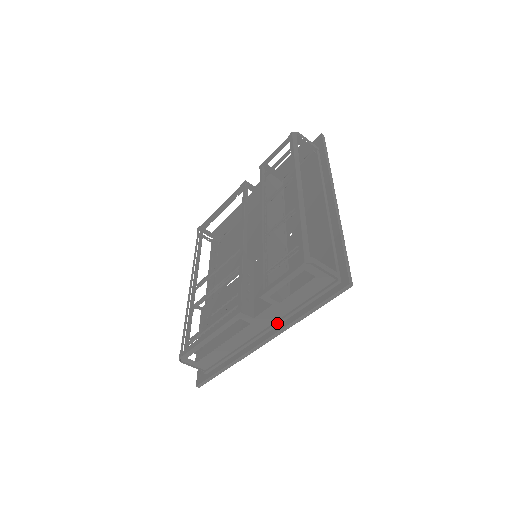
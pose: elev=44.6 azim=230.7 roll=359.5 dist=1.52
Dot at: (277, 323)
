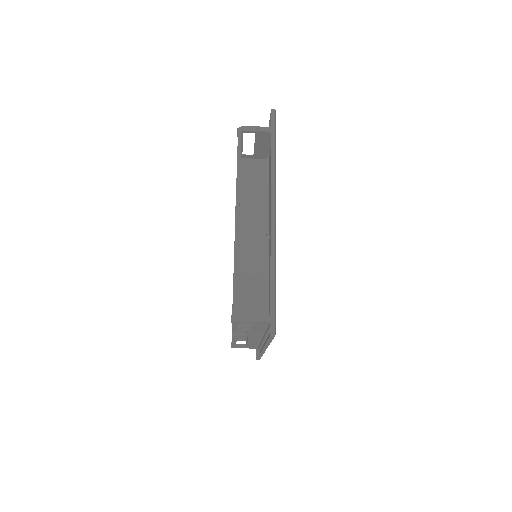
Dot at: (264, 337)
